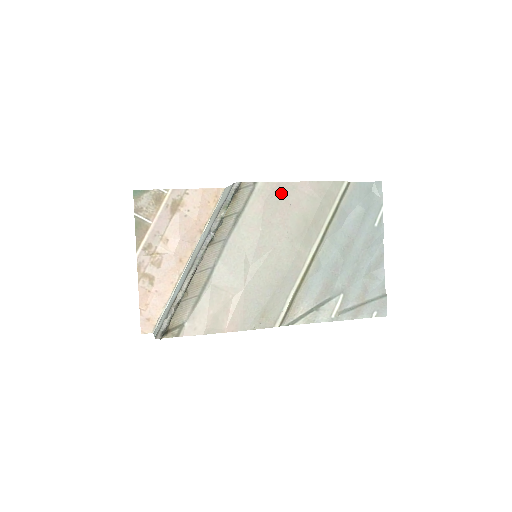
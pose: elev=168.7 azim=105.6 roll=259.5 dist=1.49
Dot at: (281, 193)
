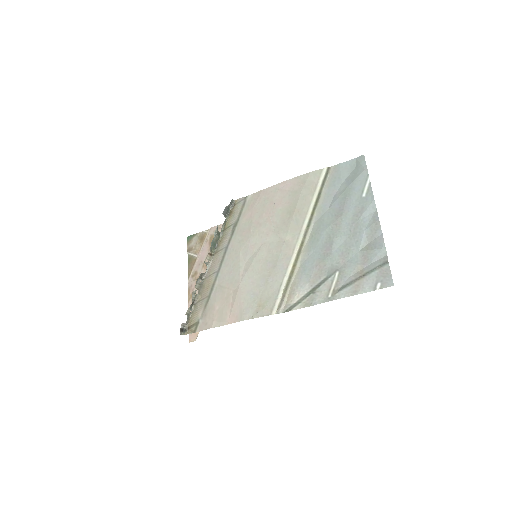
Dot at: (266, 197)
